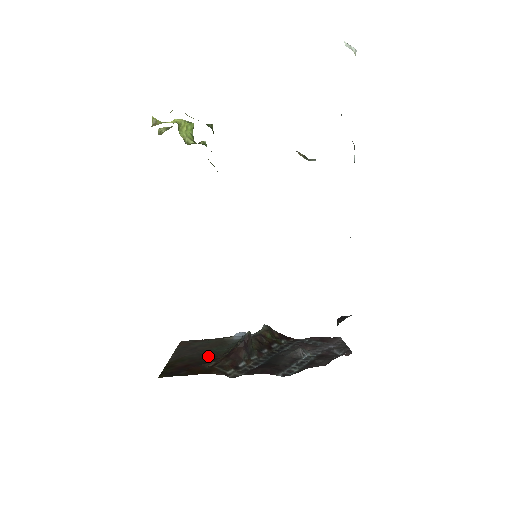
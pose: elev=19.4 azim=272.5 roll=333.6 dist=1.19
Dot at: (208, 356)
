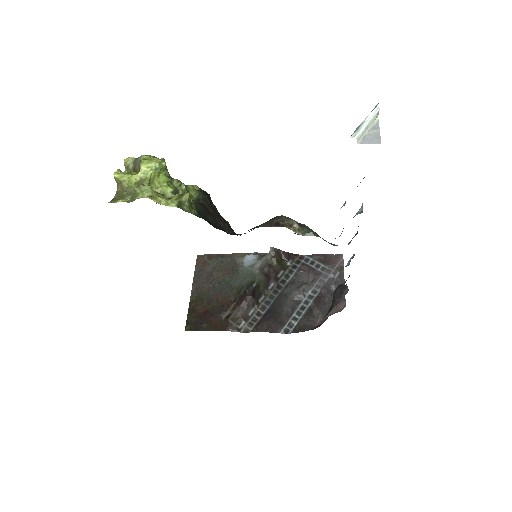
Dot at: (223, 295)
